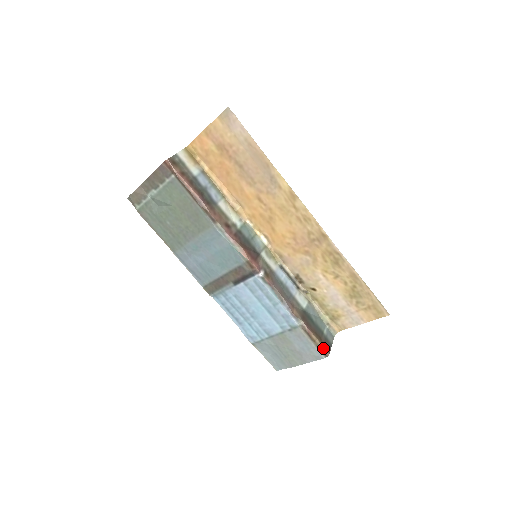
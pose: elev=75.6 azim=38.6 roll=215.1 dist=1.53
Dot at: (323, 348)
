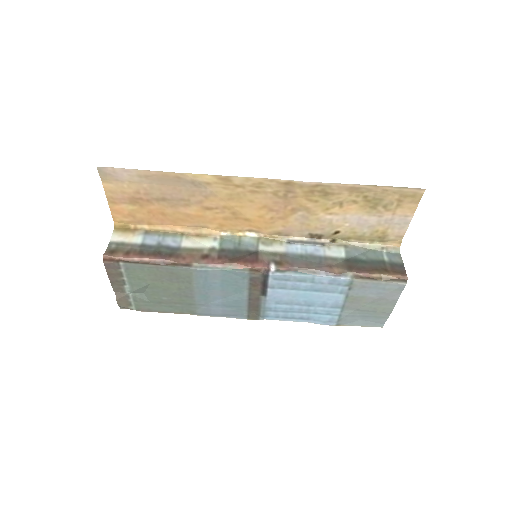
Dot at: (395, 277)
